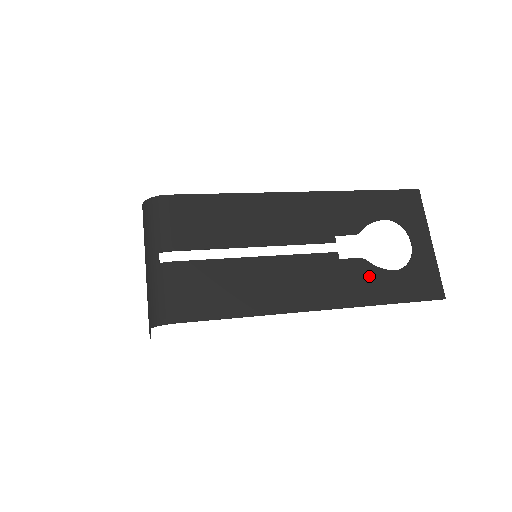
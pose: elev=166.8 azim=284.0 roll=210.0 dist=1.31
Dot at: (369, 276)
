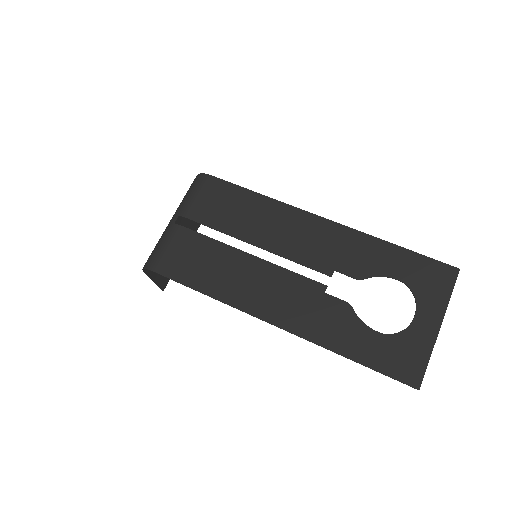
Dot at: (345, 323)
